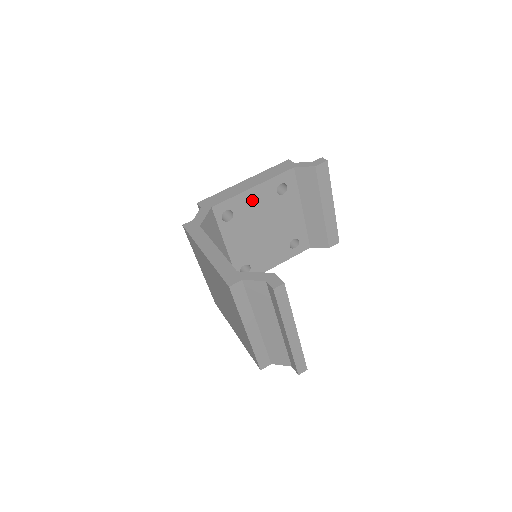
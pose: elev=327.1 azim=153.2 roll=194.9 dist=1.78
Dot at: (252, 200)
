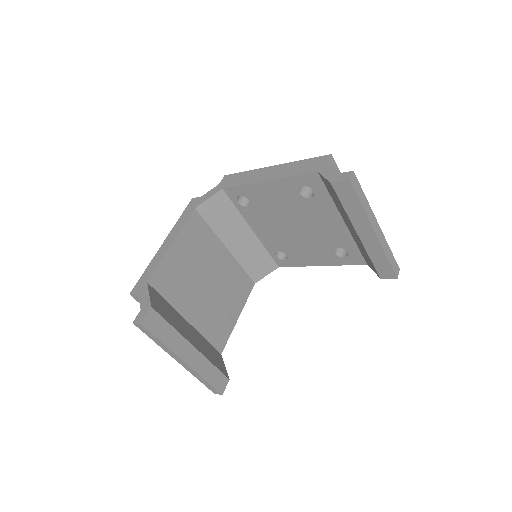
Dot at: (269, 193)
